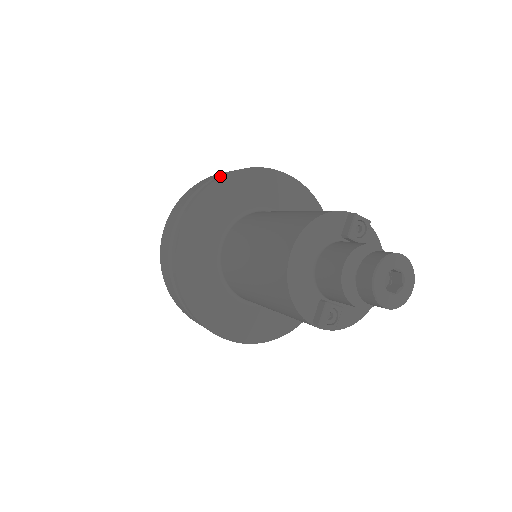
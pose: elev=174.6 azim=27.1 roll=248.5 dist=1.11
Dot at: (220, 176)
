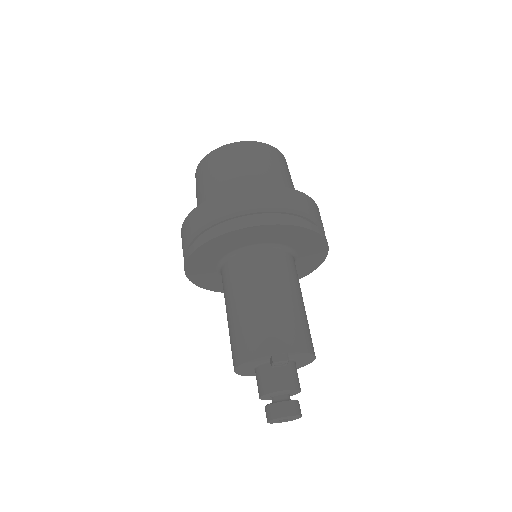
Dot at: (200, 242)
